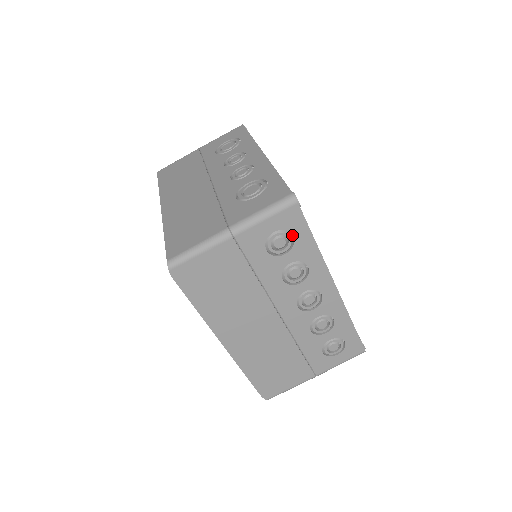
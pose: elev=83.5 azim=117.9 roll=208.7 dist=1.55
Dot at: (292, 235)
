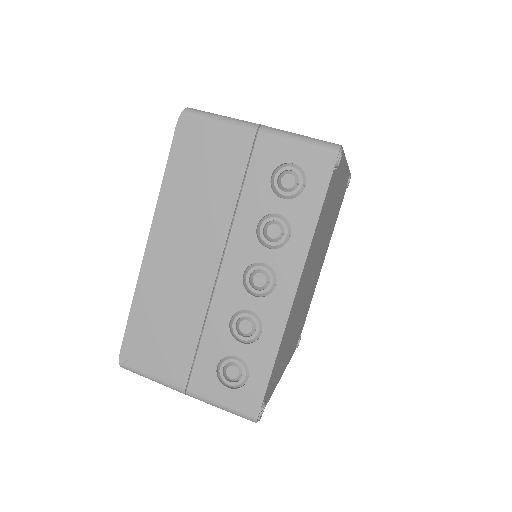
Dot at: (306, 185)
